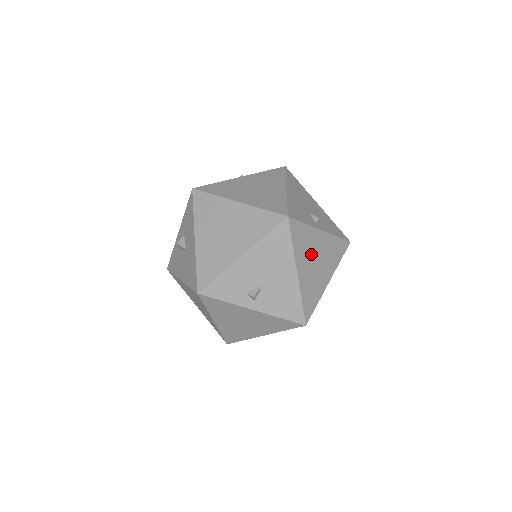
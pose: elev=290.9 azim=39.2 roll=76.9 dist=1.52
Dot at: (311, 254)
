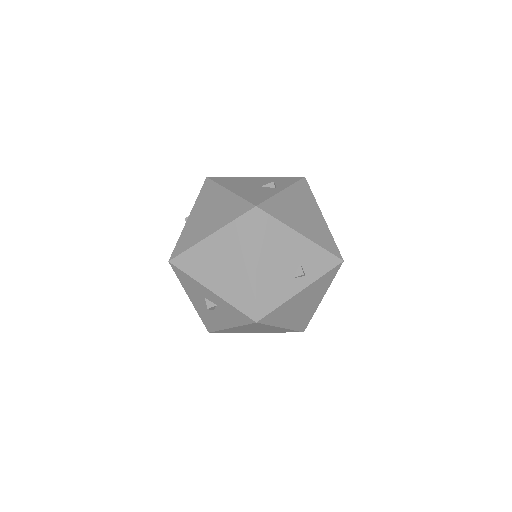
Dot at: occluded
